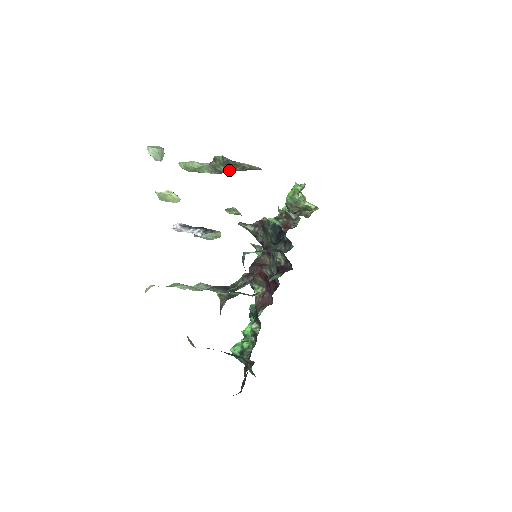
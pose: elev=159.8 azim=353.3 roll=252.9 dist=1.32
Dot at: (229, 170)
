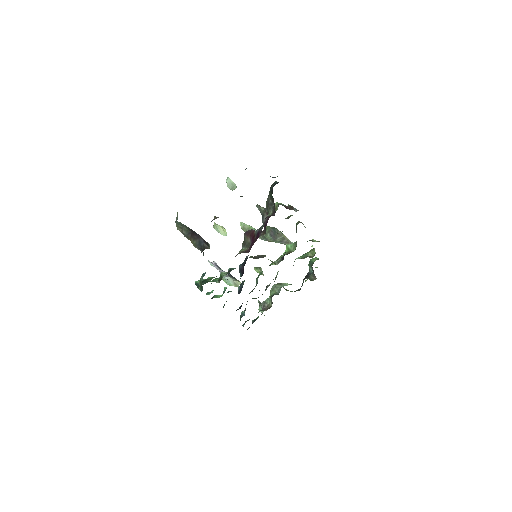
Dot at: (272, 239)
